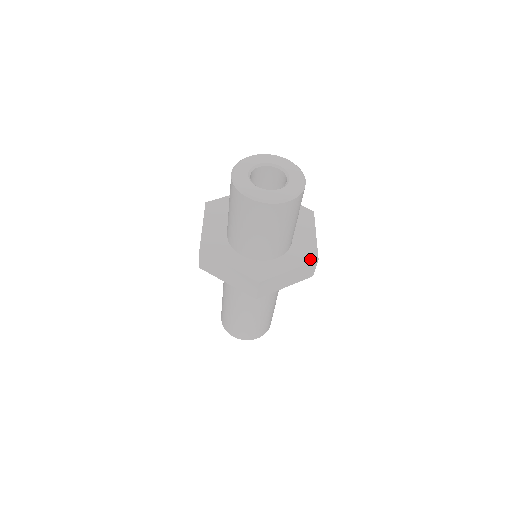
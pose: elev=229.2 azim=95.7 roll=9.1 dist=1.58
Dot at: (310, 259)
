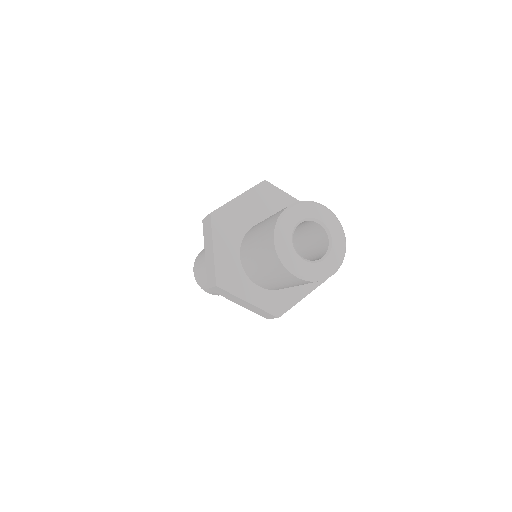
Dot at: occluded
